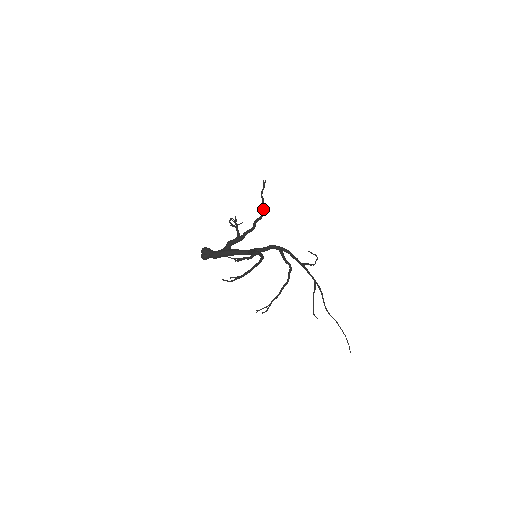
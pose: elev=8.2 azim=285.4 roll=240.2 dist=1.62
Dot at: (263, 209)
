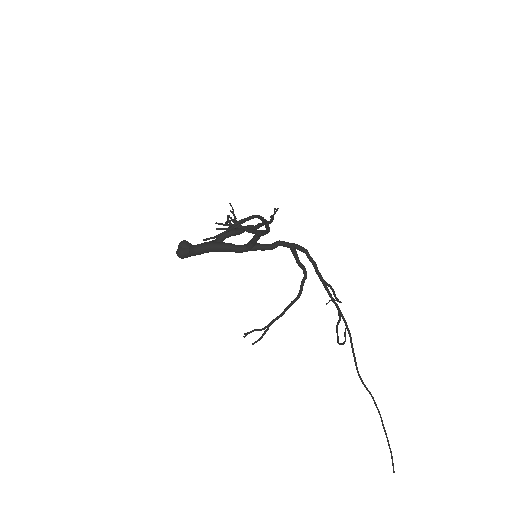
Dot at: (273, 217)
